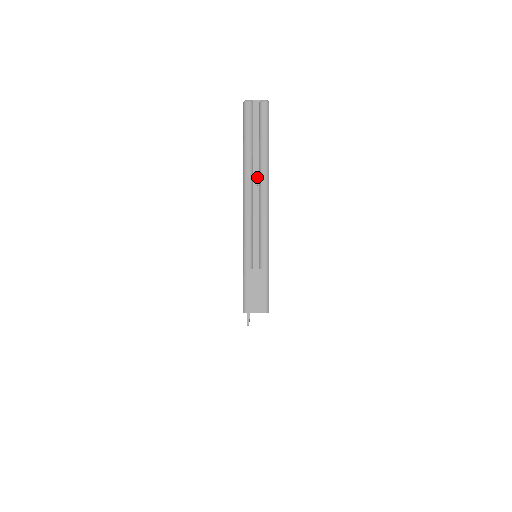
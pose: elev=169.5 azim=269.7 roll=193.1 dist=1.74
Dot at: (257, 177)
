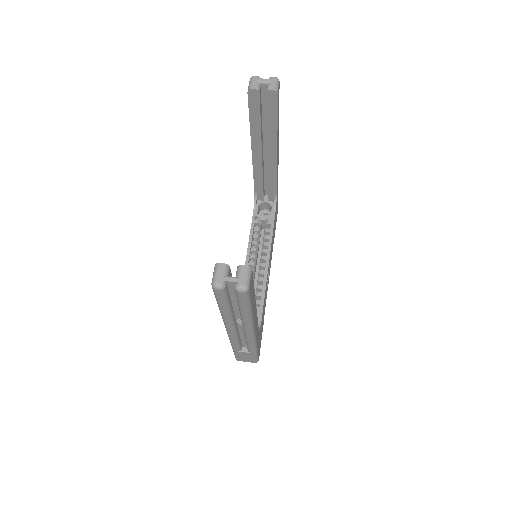
Dot at: (240, 319)
